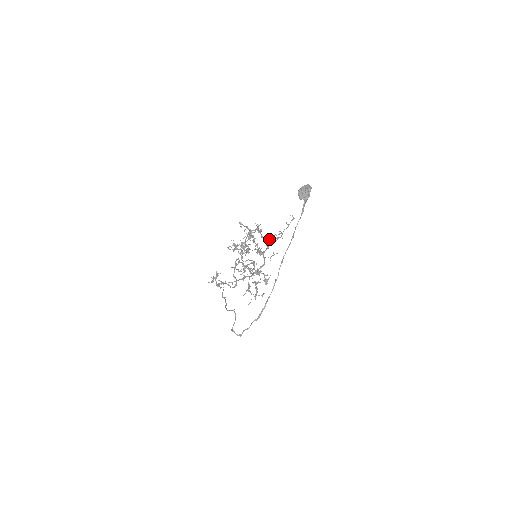
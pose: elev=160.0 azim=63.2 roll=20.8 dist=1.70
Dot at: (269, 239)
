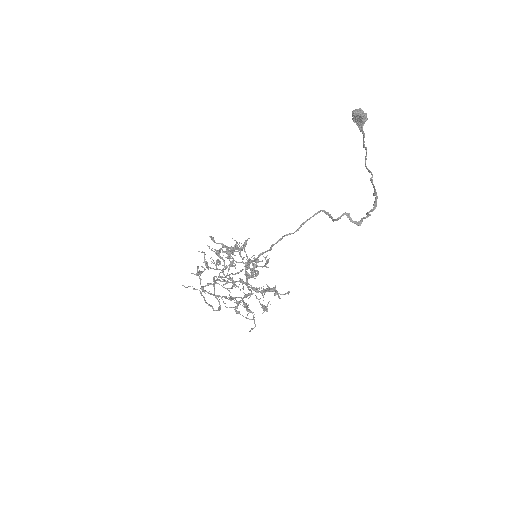
Dot at: (252, 264)
